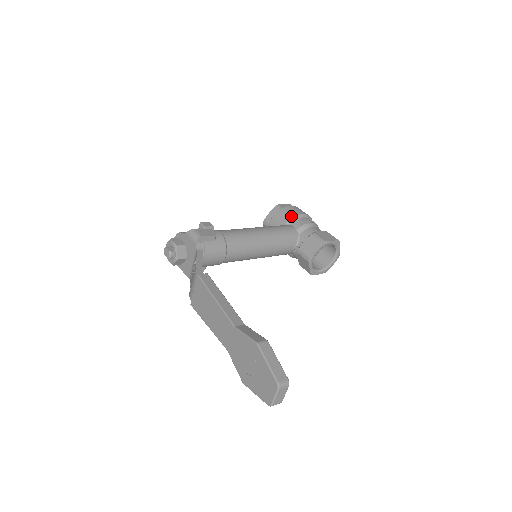
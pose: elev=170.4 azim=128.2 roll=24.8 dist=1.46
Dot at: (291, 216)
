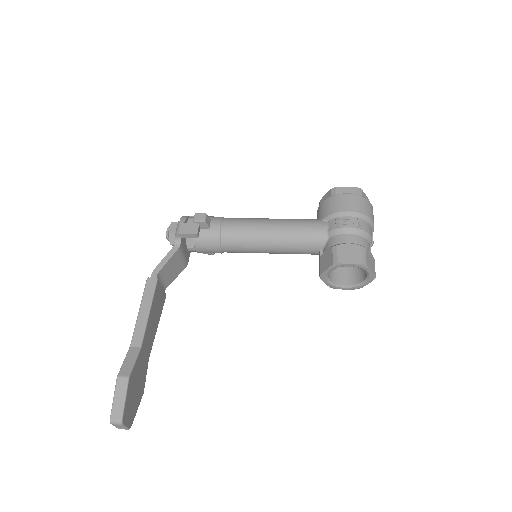
Dot at: (332, 211)
